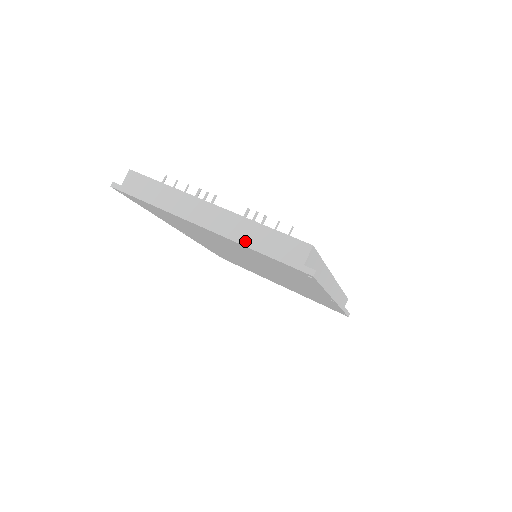
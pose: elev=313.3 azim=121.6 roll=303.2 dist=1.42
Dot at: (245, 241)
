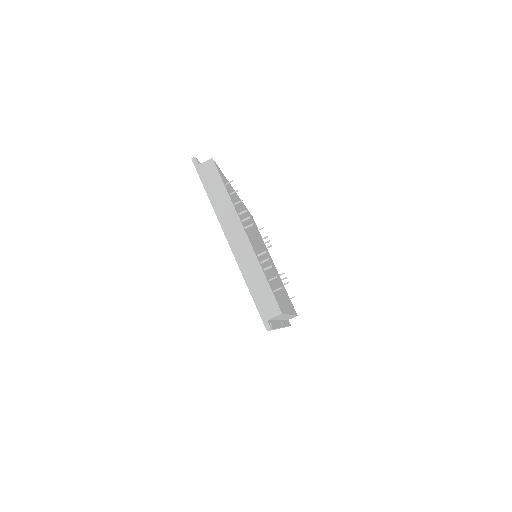
Dot at: (246, 275)
